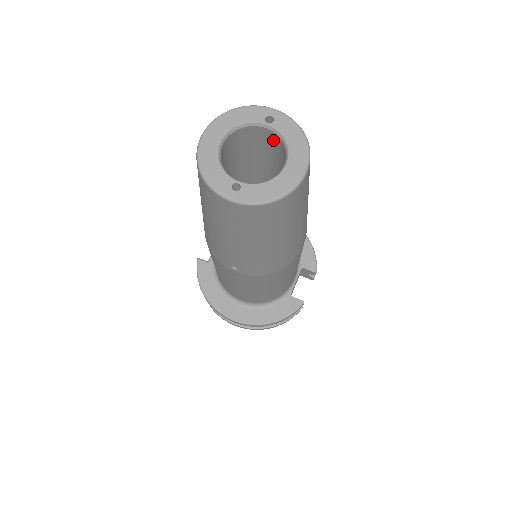
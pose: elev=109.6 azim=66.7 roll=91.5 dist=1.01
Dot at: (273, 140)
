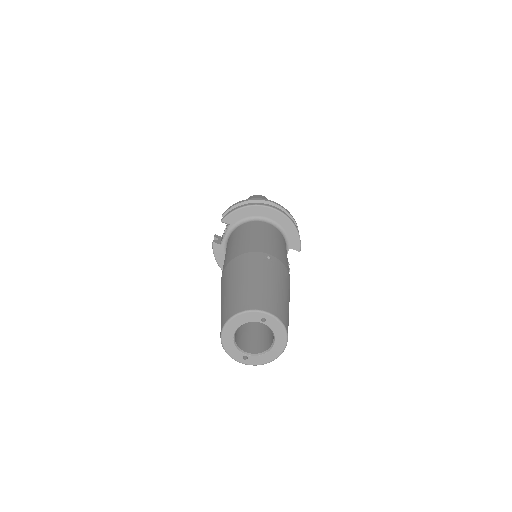
Dot at: occluded
